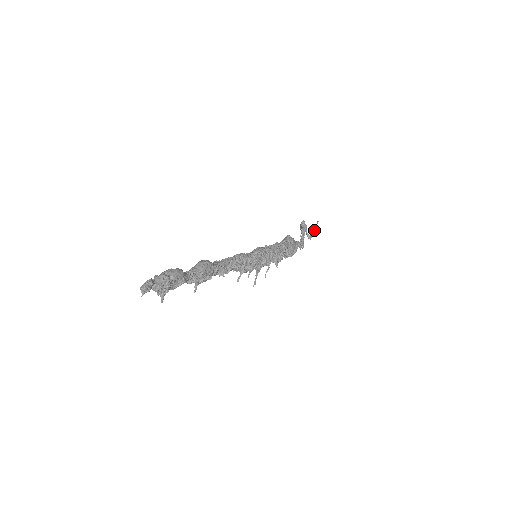
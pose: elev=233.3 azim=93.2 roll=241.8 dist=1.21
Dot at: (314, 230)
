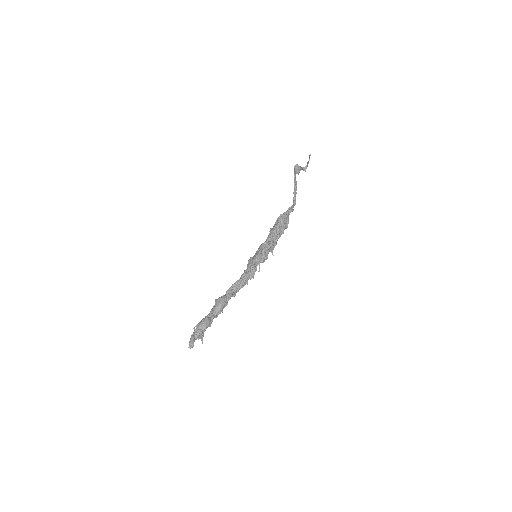
Dot at: (308, 162)
